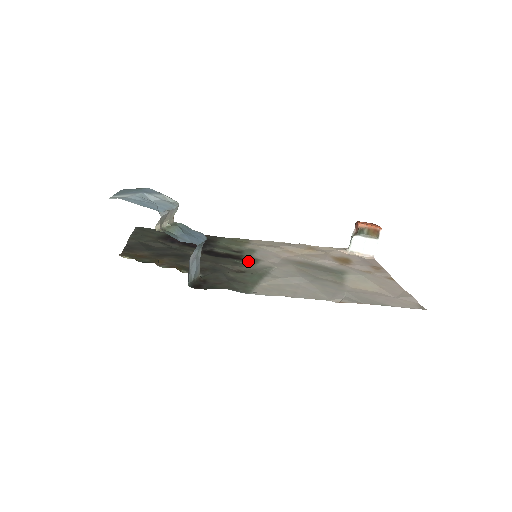
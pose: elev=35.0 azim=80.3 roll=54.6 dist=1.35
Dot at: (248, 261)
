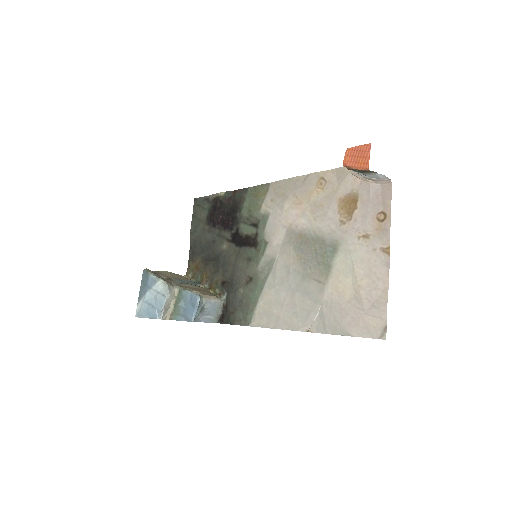
Dot at: (257, 252)
